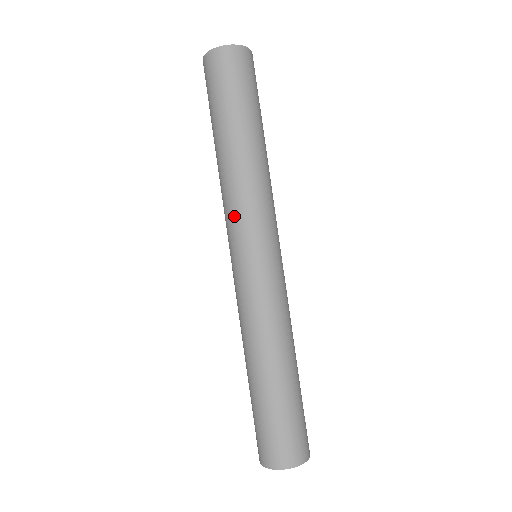
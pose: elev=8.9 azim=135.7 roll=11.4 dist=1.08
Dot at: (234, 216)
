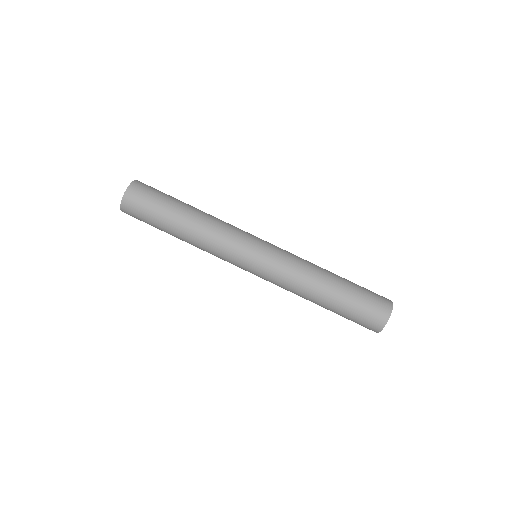
Dot at: (224, 256)
